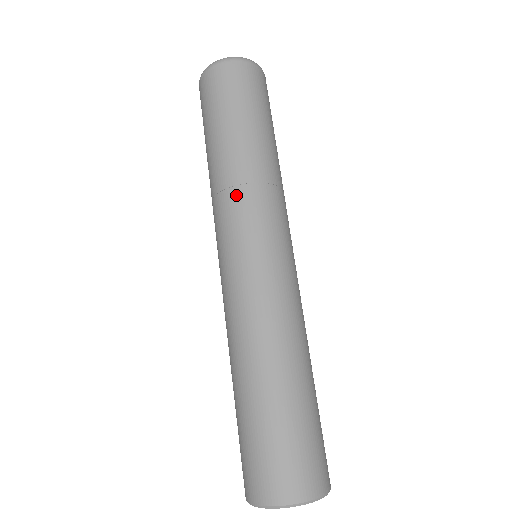
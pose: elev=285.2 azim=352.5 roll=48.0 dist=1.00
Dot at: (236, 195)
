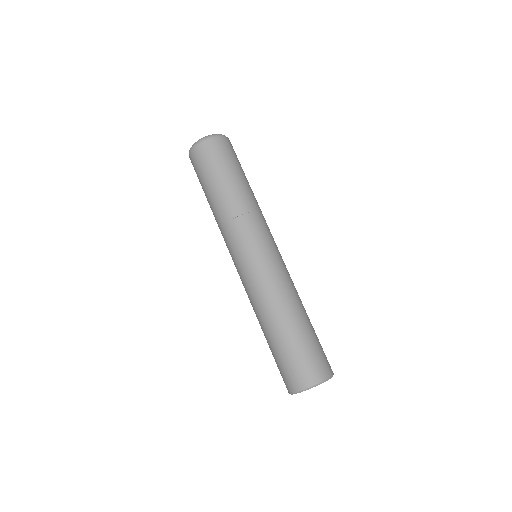
Dot at: (256, 217)
